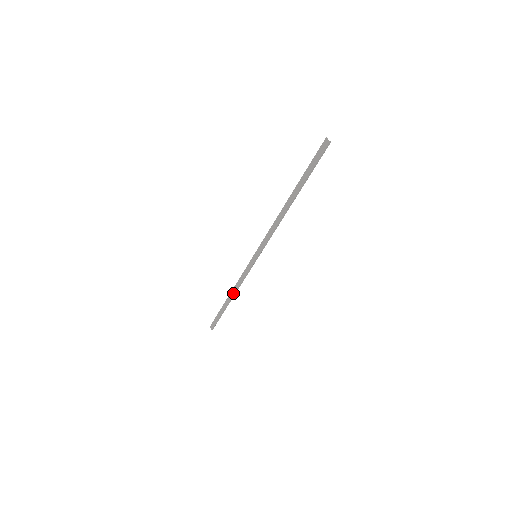
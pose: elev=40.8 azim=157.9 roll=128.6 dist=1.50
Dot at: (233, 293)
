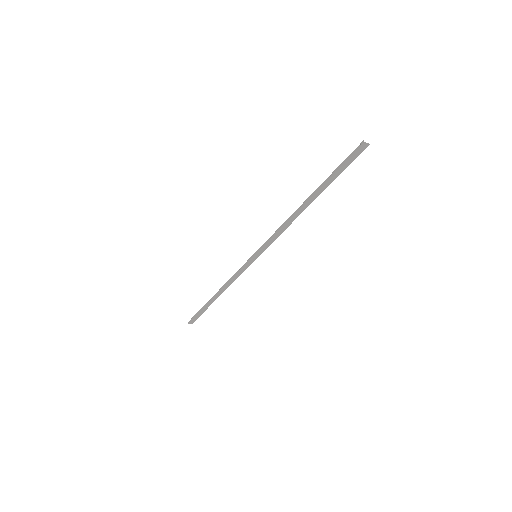
Dot at: (223, 291)
